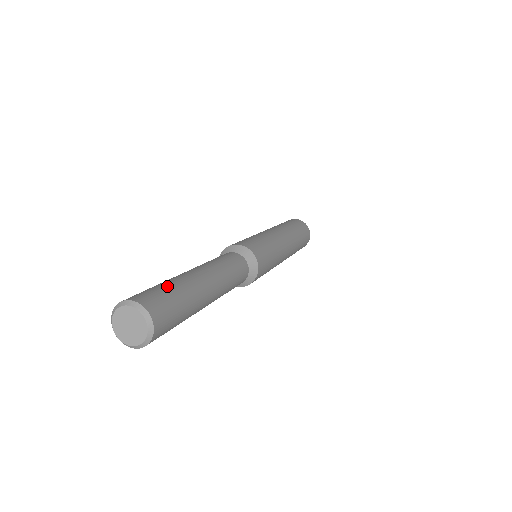
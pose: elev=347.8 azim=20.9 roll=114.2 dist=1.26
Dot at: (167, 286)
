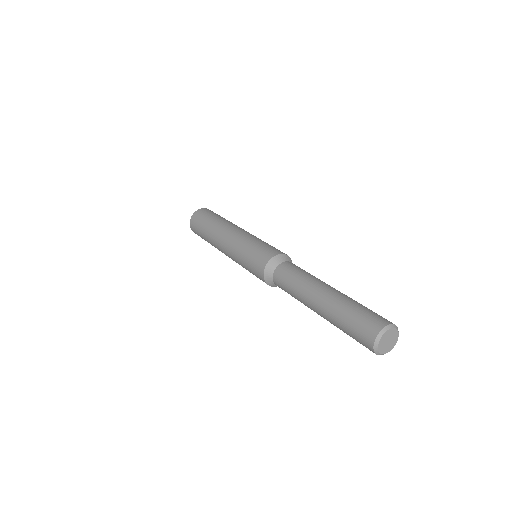
Dot at: (364, 306)
